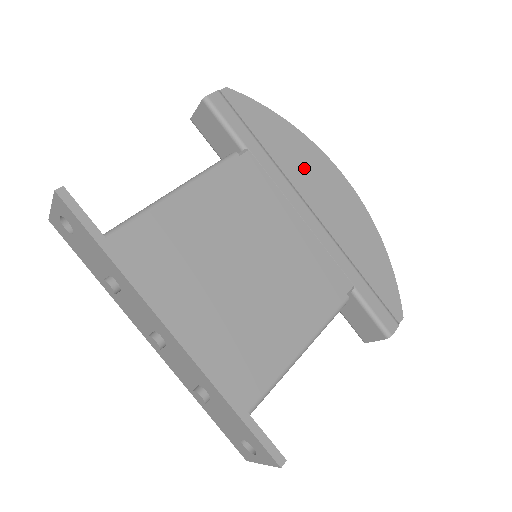
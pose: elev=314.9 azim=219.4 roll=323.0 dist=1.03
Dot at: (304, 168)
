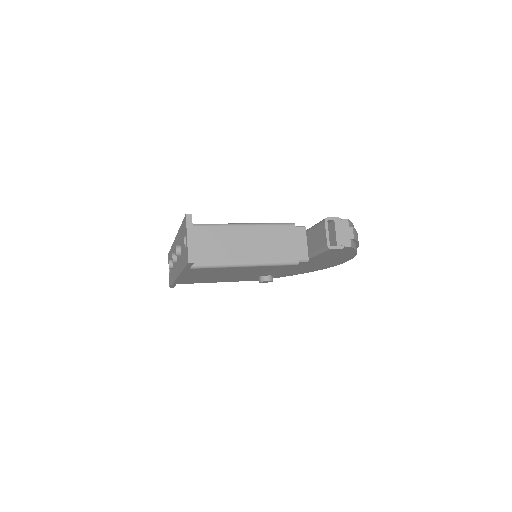
Dot at: occluded
